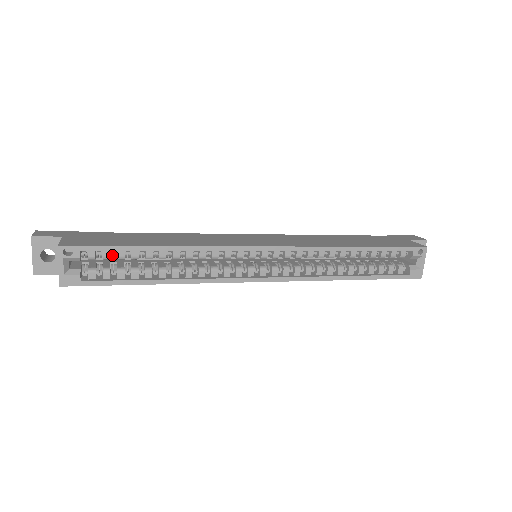
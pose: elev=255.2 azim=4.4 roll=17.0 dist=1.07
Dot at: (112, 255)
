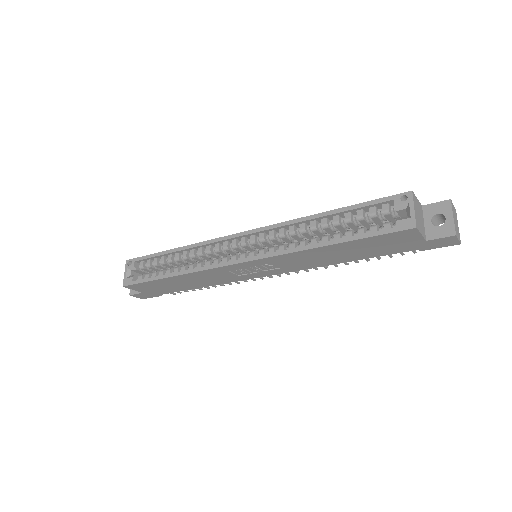
Dot at: (153, 264)
